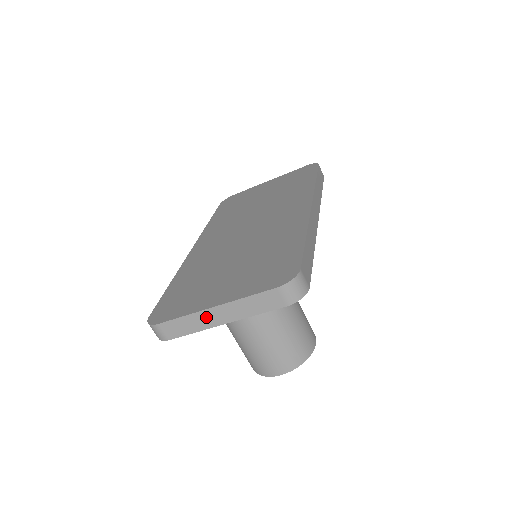
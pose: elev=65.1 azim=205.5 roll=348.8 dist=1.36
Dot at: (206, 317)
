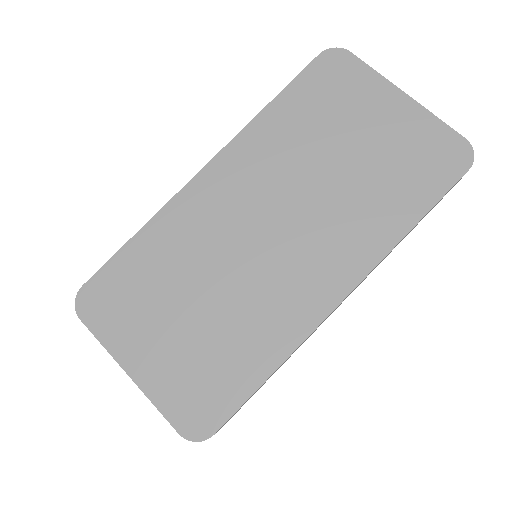
Dot at: occluded
